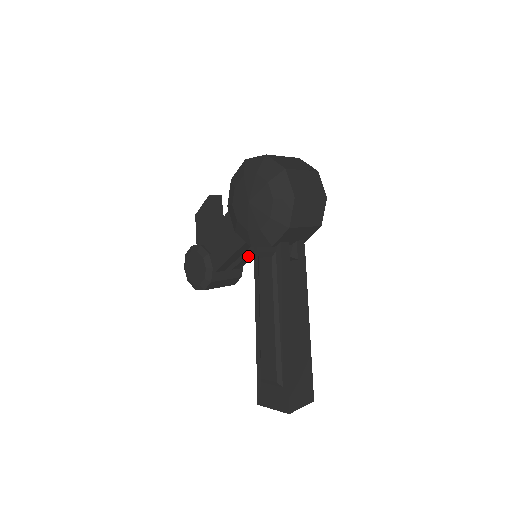
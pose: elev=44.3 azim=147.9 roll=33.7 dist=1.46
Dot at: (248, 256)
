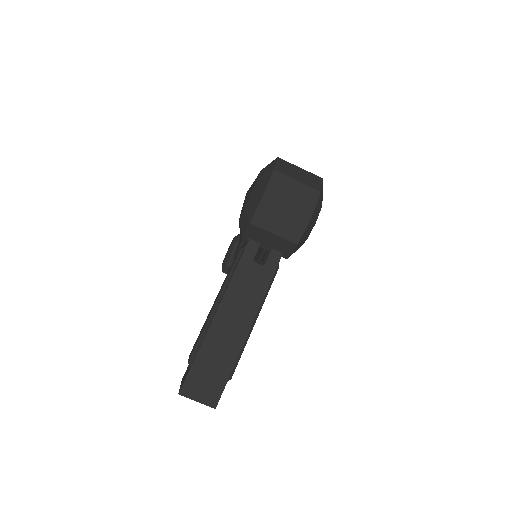
Dot at: (261, 258)
